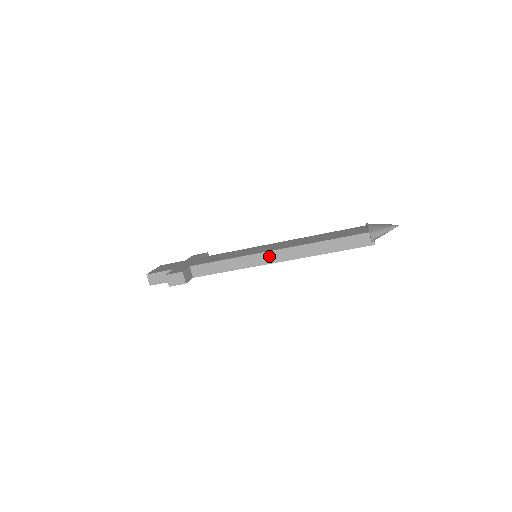
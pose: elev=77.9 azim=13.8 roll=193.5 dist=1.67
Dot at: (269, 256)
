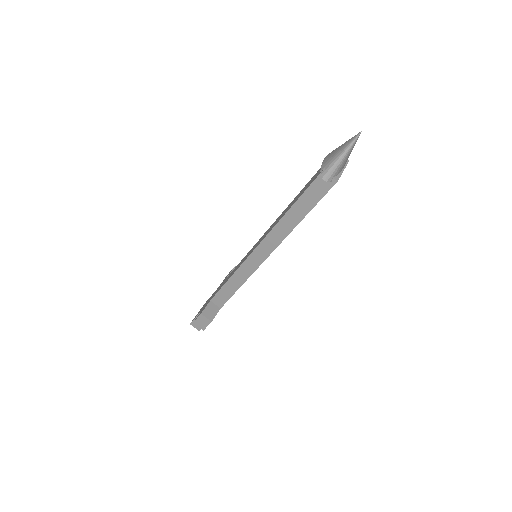
Dot at: (257, 255)
